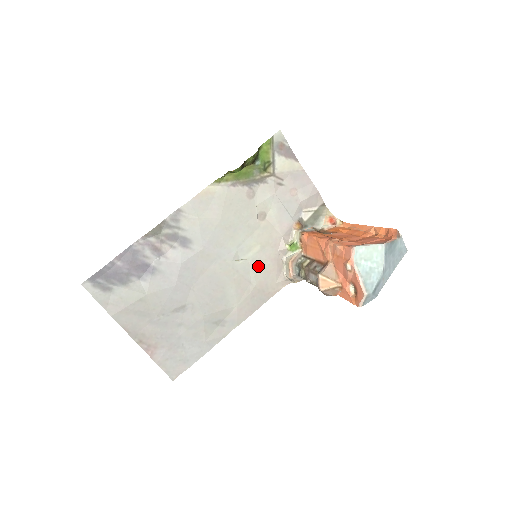
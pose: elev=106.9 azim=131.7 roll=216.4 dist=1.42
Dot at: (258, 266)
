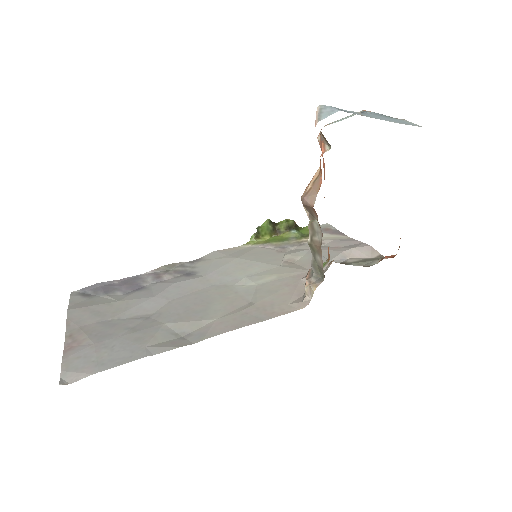
Dot at: (267, 290)
